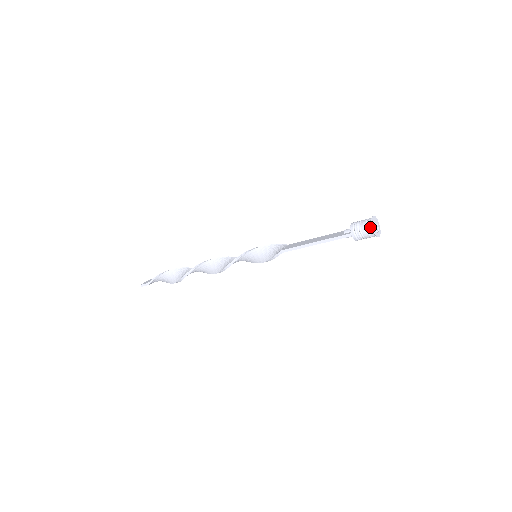
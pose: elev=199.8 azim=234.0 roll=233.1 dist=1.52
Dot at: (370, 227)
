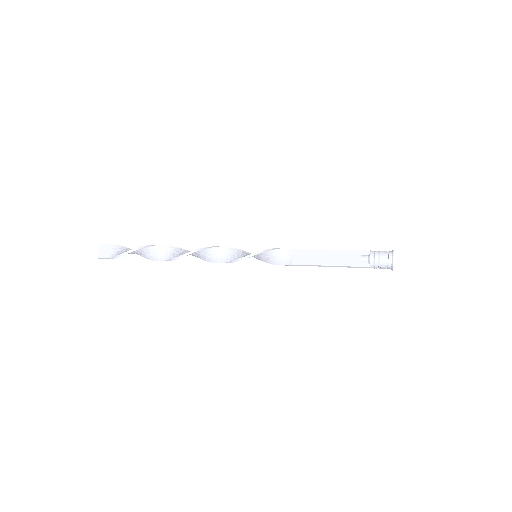
Dot at: (390, 267)
